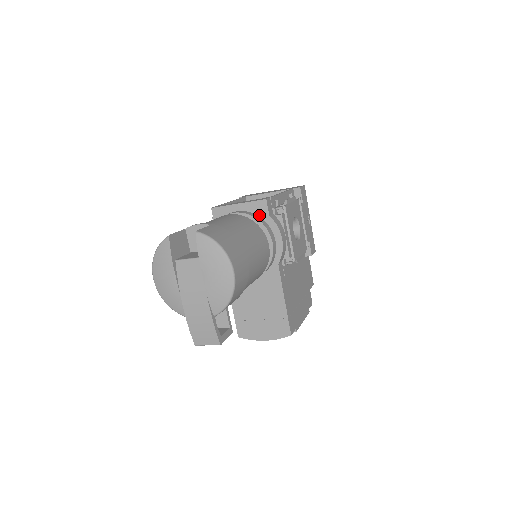
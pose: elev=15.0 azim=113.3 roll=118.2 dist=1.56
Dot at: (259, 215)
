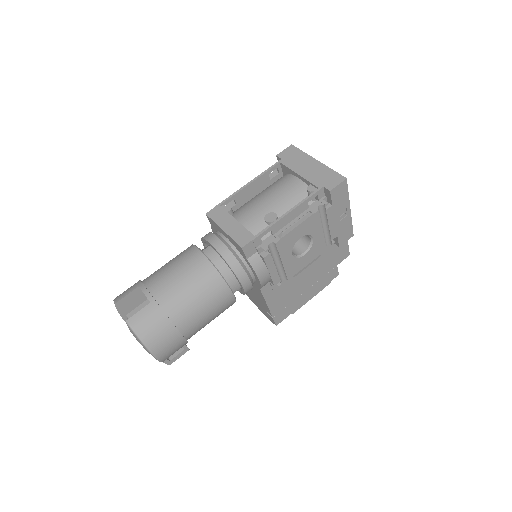
Dot at: (239, 252)
